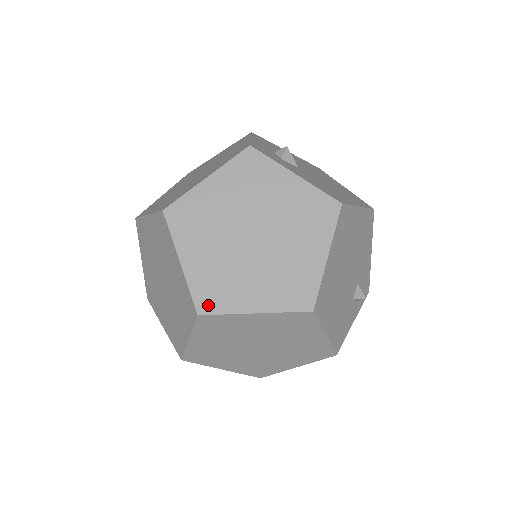
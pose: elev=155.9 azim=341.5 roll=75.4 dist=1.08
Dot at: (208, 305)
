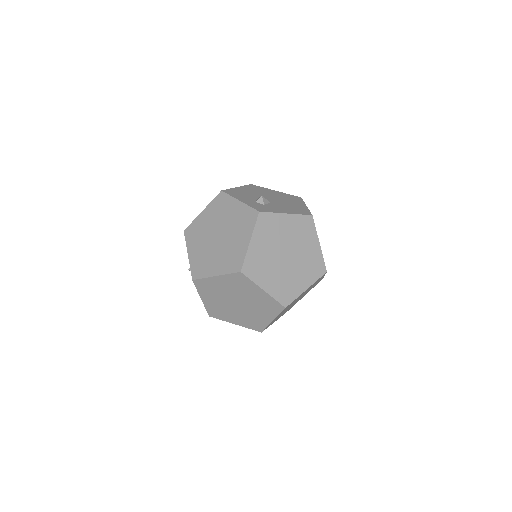
Dot at: (287, 300)
